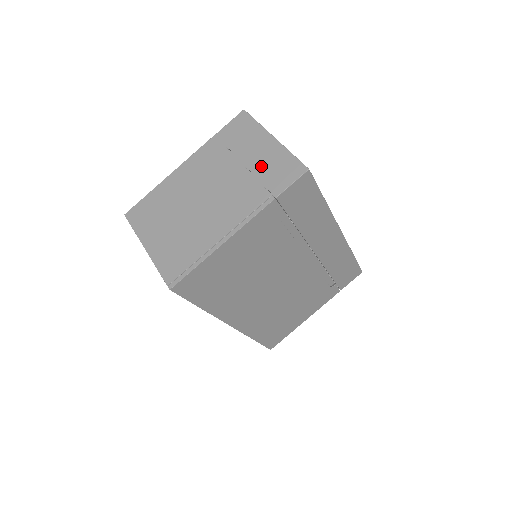
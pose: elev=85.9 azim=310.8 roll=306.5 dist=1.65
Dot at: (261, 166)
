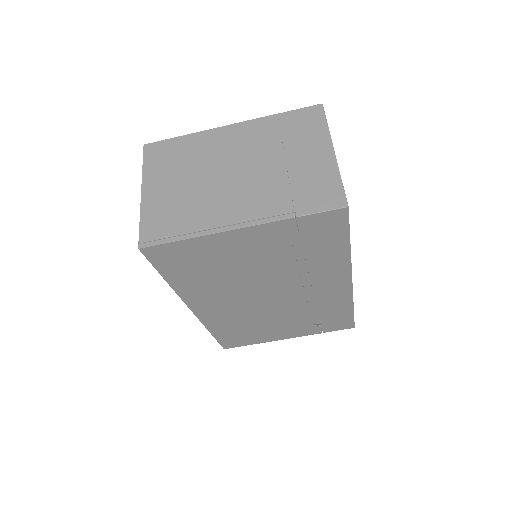
Dot at: (303, 174)
